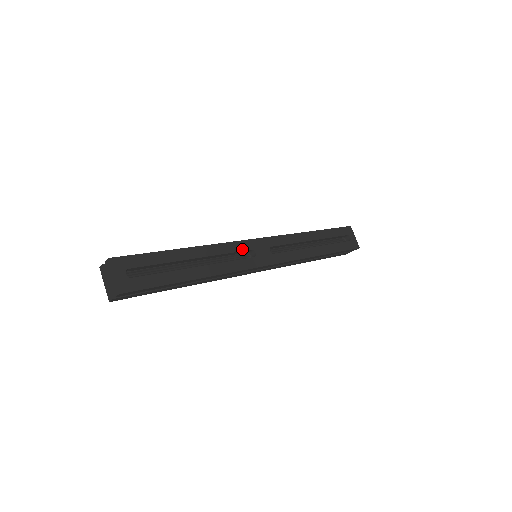
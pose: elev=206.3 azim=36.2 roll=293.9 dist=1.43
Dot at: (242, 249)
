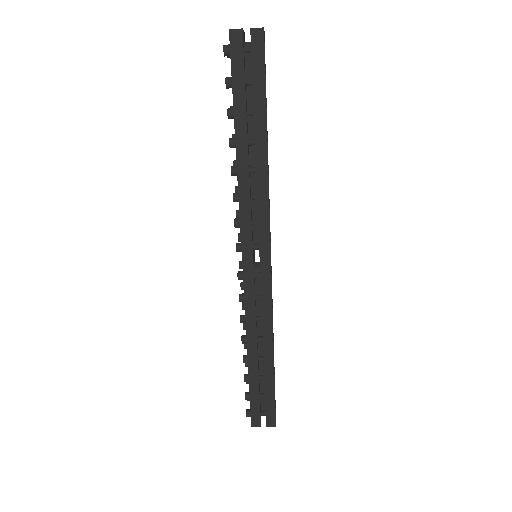
Dot at: occluded
